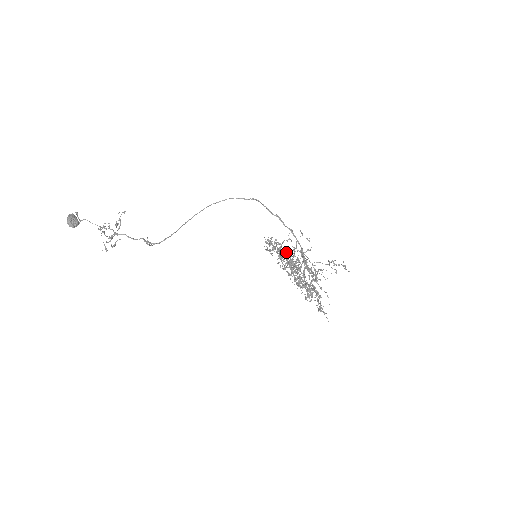
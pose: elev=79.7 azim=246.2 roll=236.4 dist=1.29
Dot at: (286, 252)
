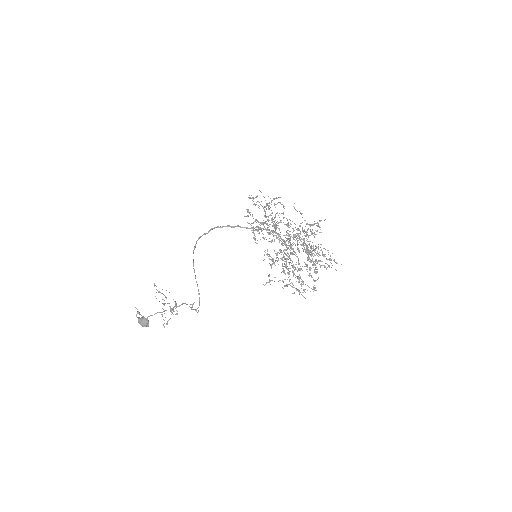
Dot at: (274, 263)
